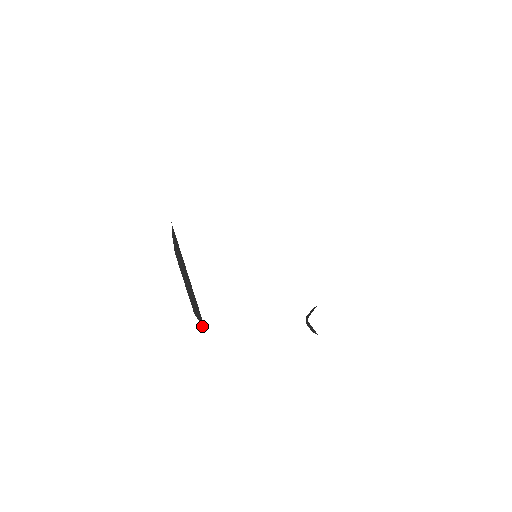
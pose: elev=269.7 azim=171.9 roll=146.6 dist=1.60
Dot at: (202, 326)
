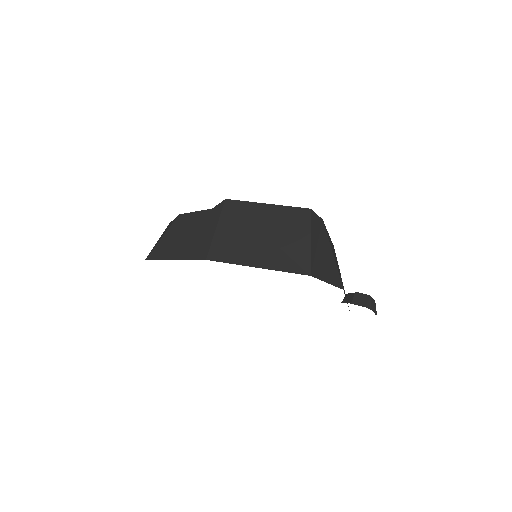
Dot at: occluded
